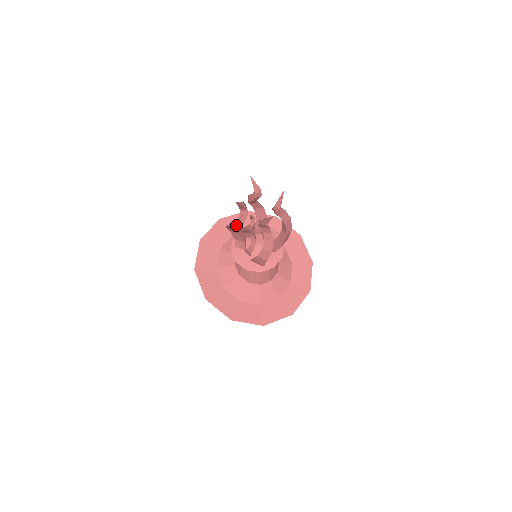
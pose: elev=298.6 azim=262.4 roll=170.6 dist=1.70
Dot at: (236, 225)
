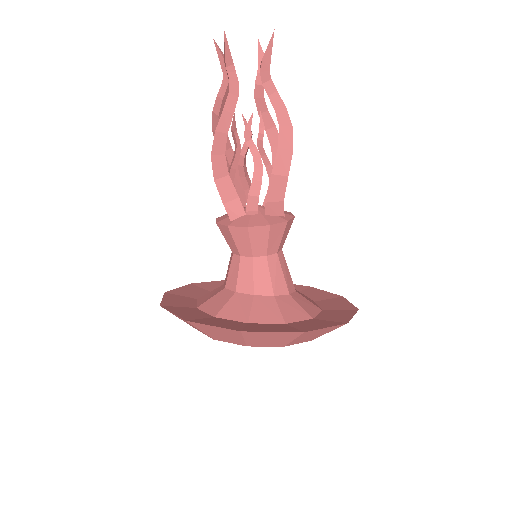
Dot at: (230, 108)
